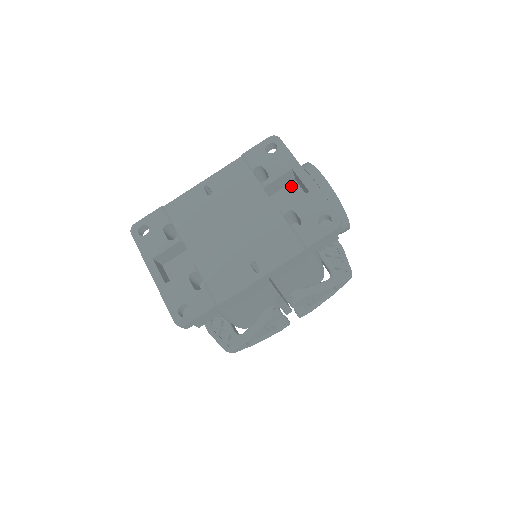
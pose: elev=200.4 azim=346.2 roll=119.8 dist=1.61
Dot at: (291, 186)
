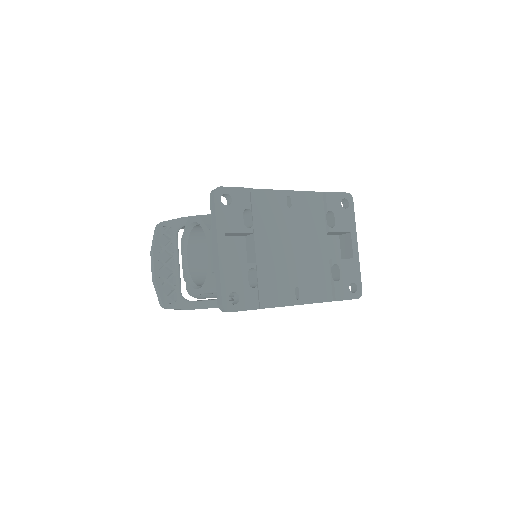
Dot at: (335, 238)
